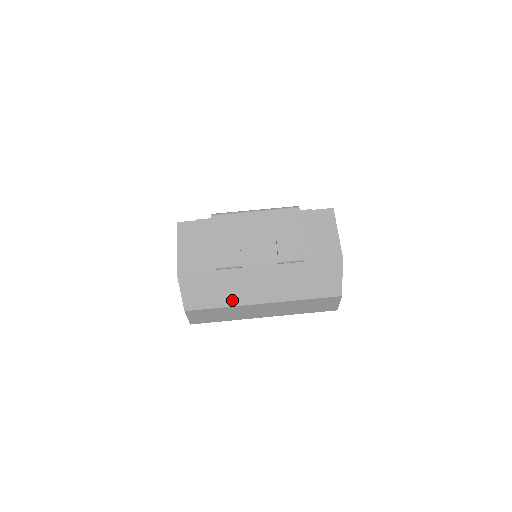
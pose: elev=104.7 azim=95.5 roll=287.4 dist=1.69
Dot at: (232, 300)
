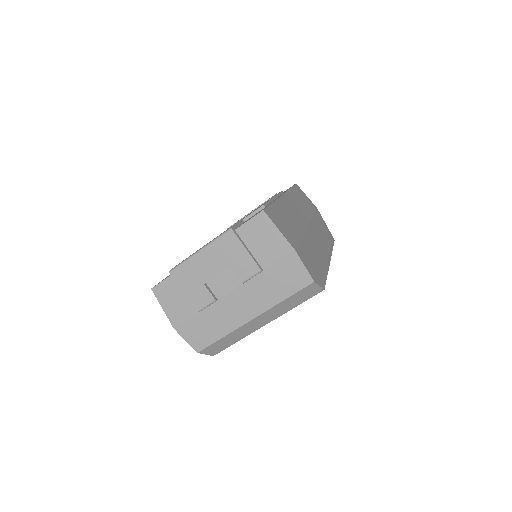
Dot at: (227, 328)
